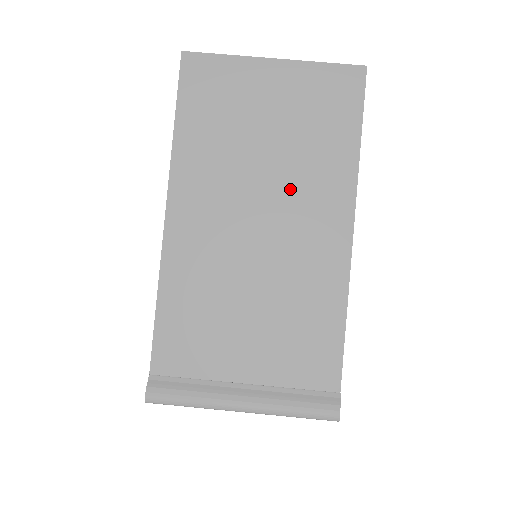
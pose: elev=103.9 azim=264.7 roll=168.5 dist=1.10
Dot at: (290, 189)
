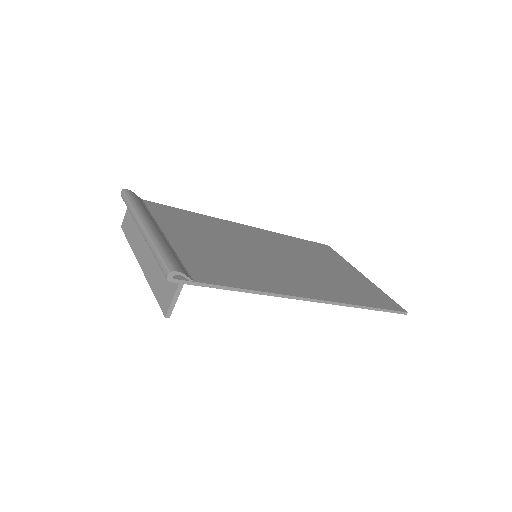
Dot at: (310, 273)
